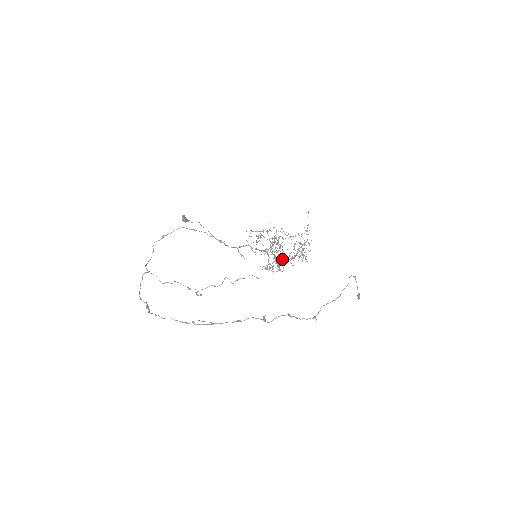
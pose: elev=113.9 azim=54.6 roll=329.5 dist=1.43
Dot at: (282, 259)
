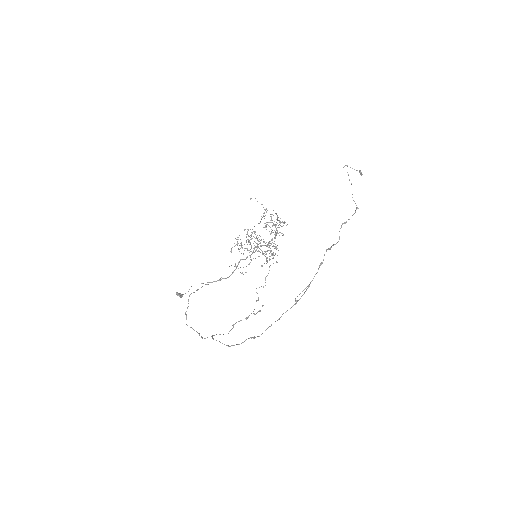
Dot at: (272, 240)
